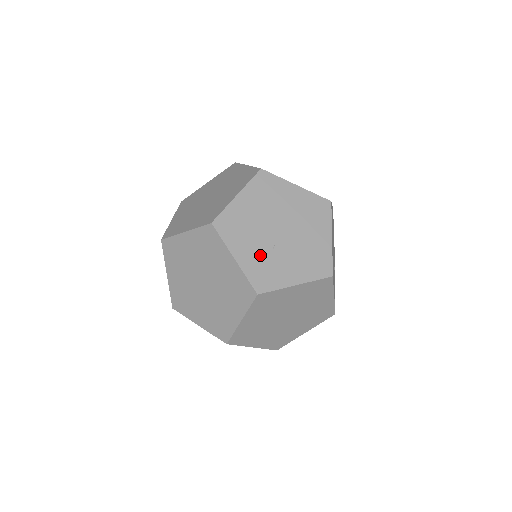
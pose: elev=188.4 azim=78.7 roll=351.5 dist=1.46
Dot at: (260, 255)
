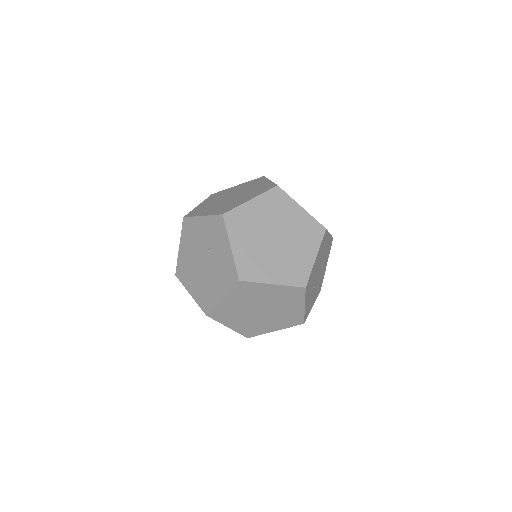
Dot at: occluded
